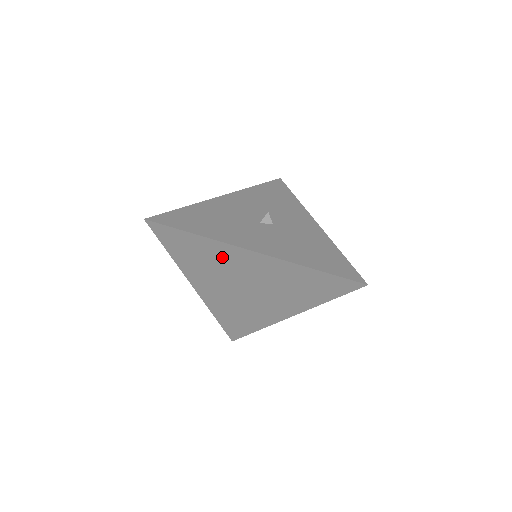
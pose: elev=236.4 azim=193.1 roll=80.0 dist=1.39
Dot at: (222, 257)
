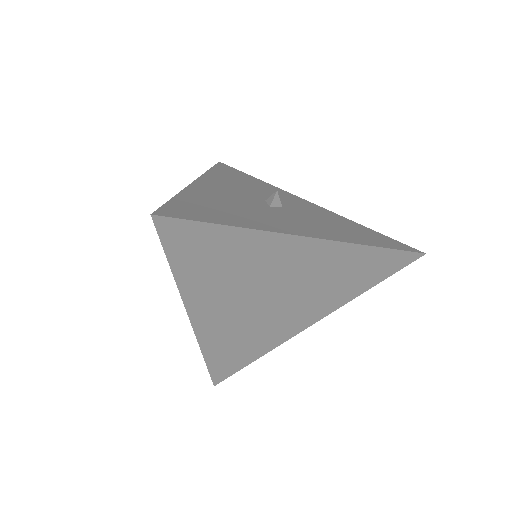
Dot at: (259, 257)
